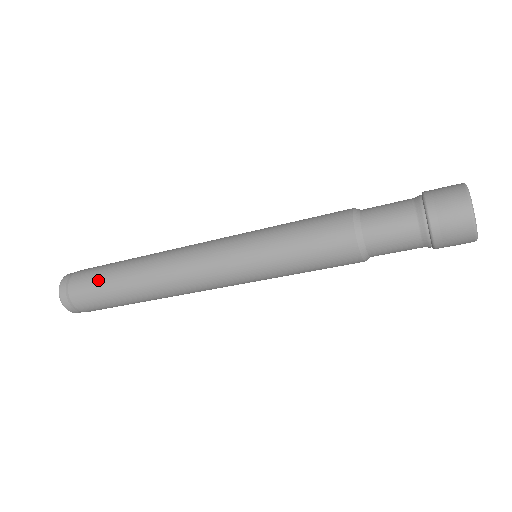
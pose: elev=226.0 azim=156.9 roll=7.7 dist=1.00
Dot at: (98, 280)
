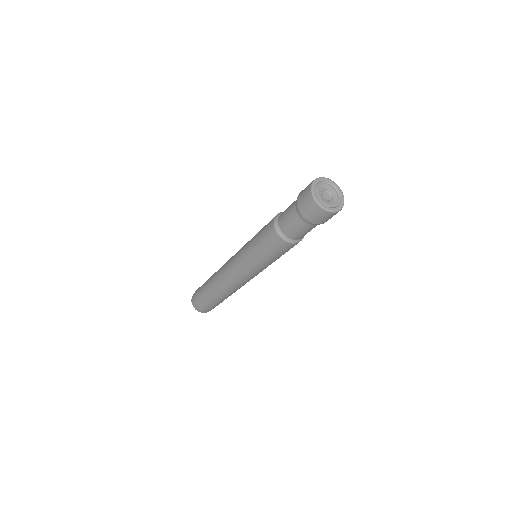
Dot at: (201, 291)
